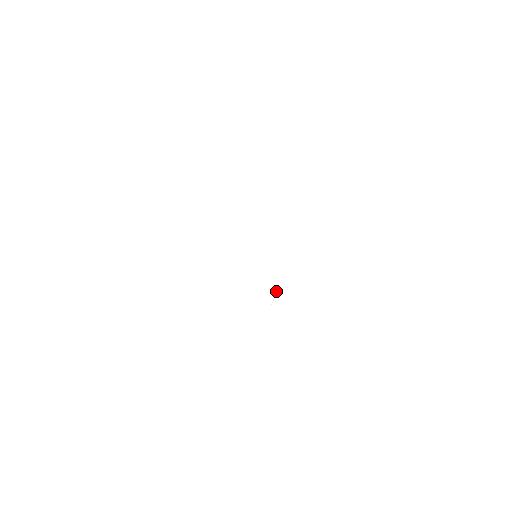
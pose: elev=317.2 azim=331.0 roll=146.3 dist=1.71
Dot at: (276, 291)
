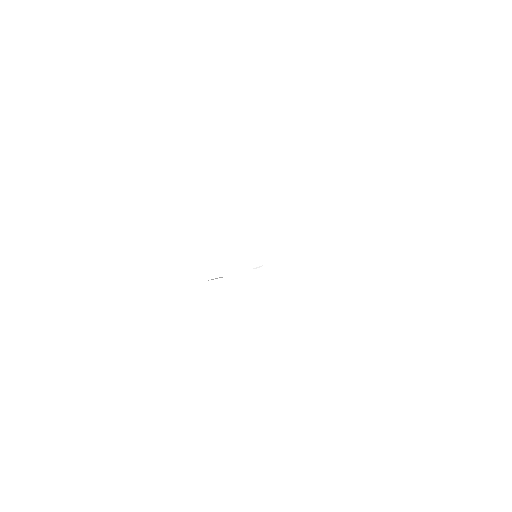
Dot at: occluded
